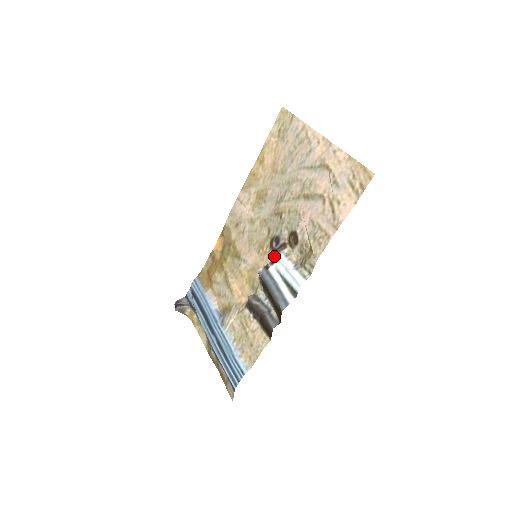
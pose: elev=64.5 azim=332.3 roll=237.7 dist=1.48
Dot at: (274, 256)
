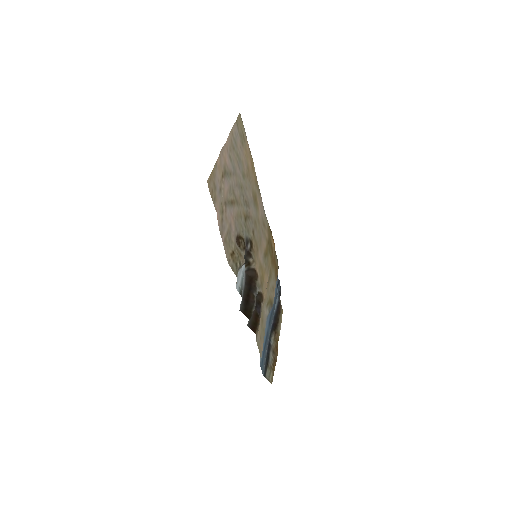
Dot at: (245, 258)
